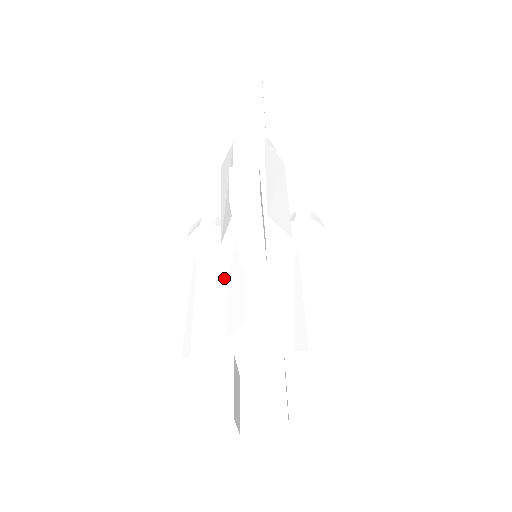
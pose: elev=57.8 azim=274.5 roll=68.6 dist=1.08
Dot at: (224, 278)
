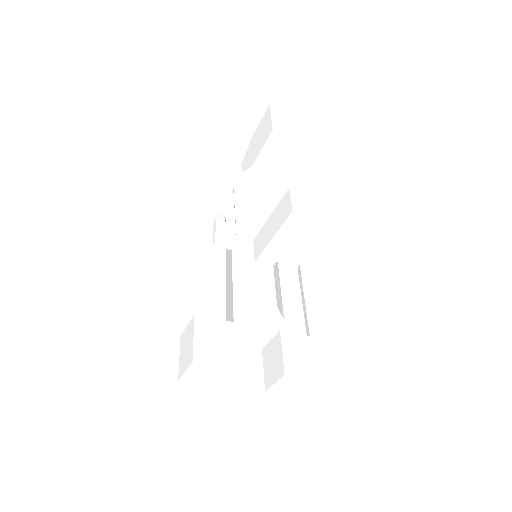
Dot at: (229, 266)
